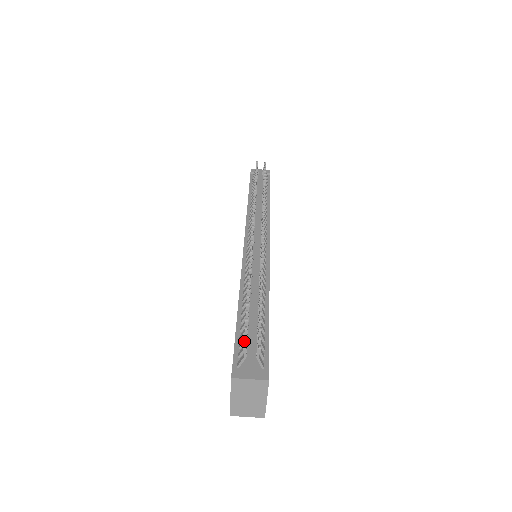
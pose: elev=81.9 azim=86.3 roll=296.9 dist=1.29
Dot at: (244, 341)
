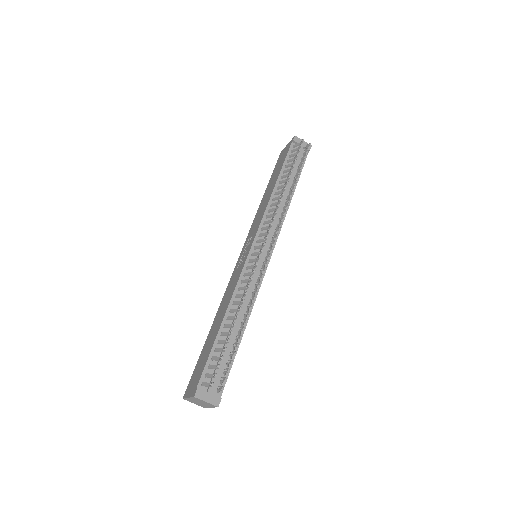
Dot at: (214, 376)
